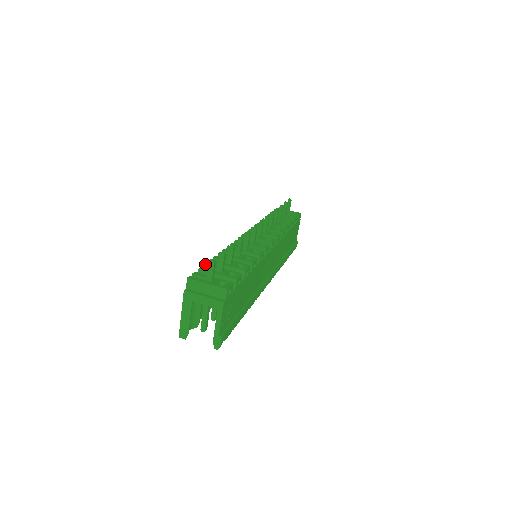
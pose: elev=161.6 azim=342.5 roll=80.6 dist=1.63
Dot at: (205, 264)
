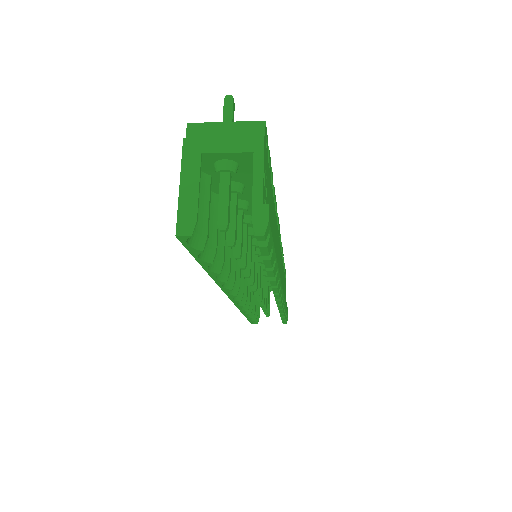
Dot at: occluded
